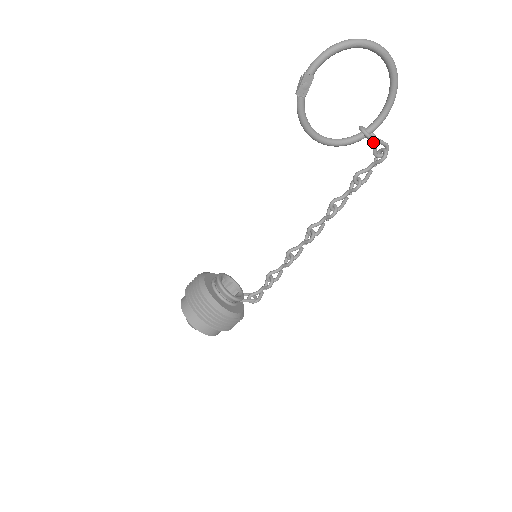
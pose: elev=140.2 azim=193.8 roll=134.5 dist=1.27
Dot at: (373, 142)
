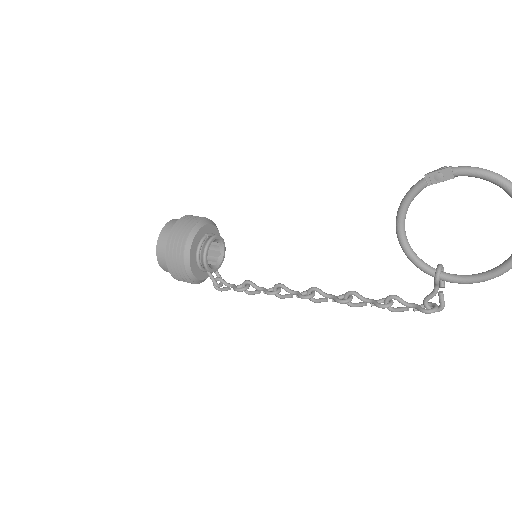
Dot at: (436, 289)
